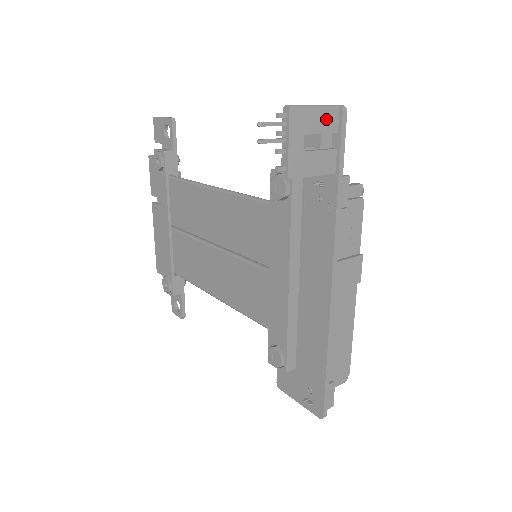
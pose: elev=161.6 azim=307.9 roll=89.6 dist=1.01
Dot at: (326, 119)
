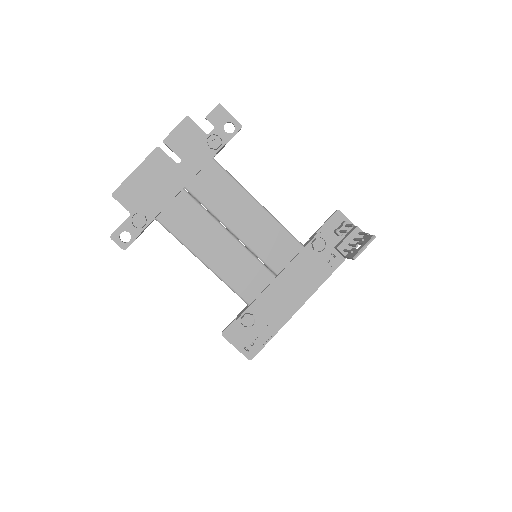
Dot at: occluded
